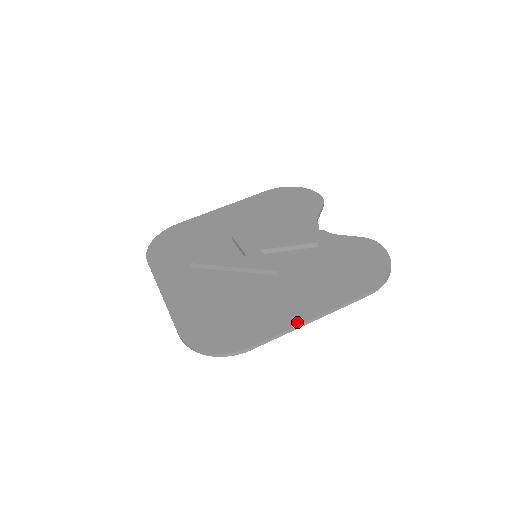
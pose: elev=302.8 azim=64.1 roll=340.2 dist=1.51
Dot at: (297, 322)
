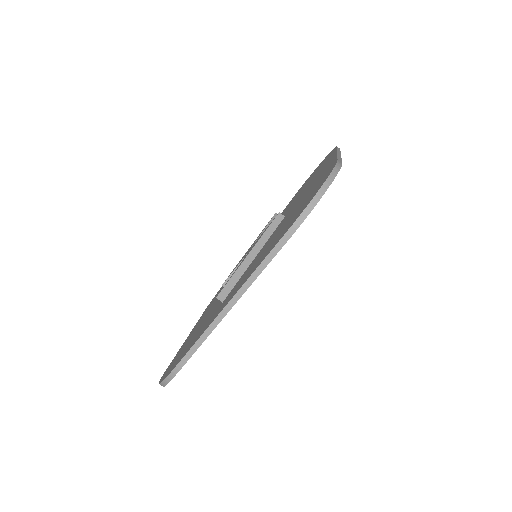
Dot at: (334, 157)
